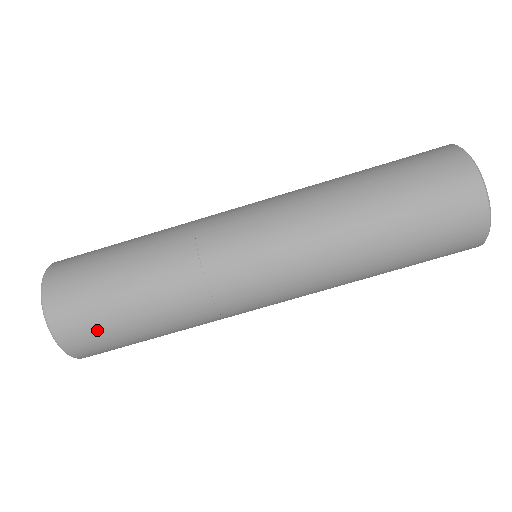
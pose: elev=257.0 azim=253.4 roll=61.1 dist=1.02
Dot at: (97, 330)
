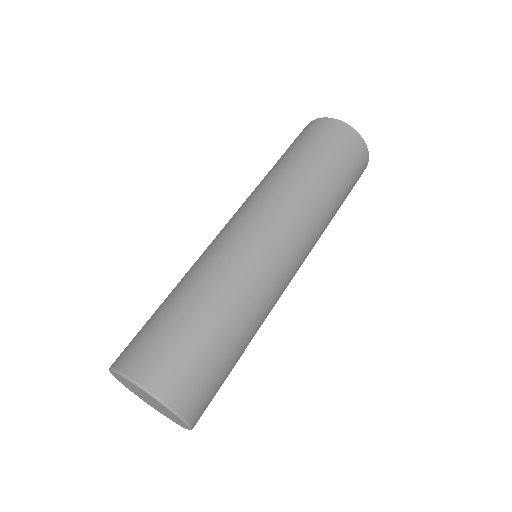
Dot at: (149, 338)
